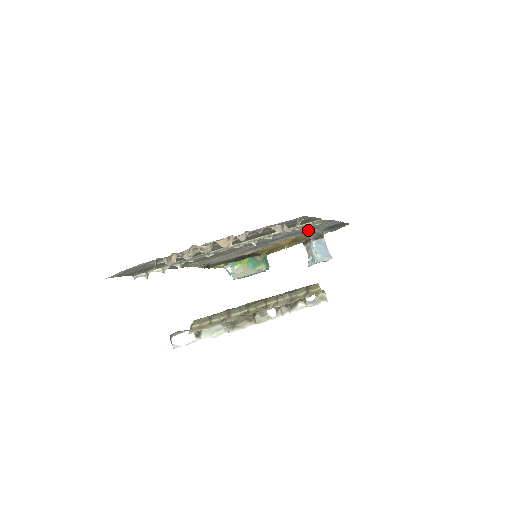
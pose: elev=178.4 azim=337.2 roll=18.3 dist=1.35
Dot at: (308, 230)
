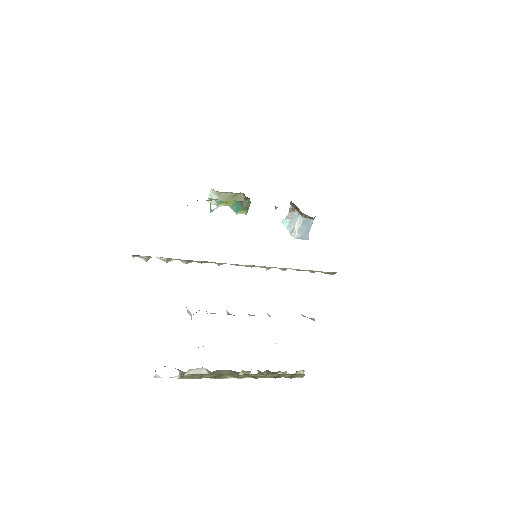
Dot at: occluded
